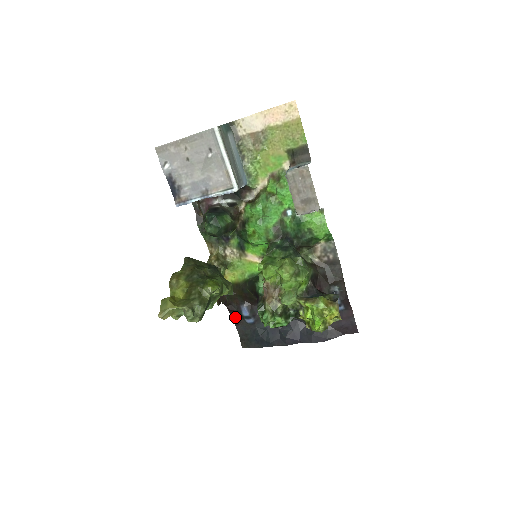
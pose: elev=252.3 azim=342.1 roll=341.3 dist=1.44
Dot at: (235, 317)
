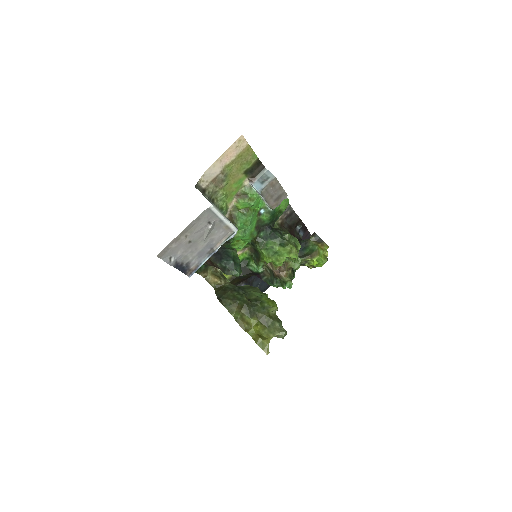
Dot at: occluded
